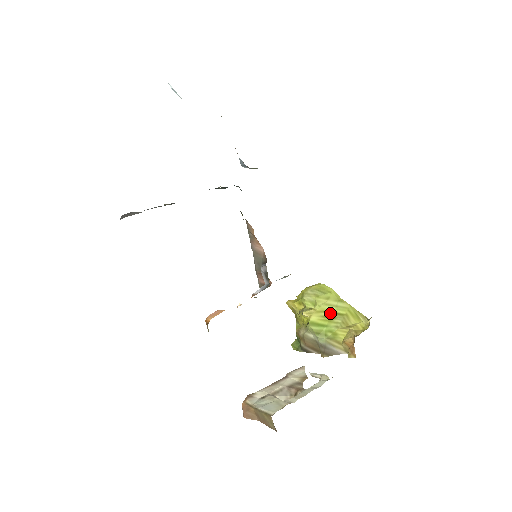
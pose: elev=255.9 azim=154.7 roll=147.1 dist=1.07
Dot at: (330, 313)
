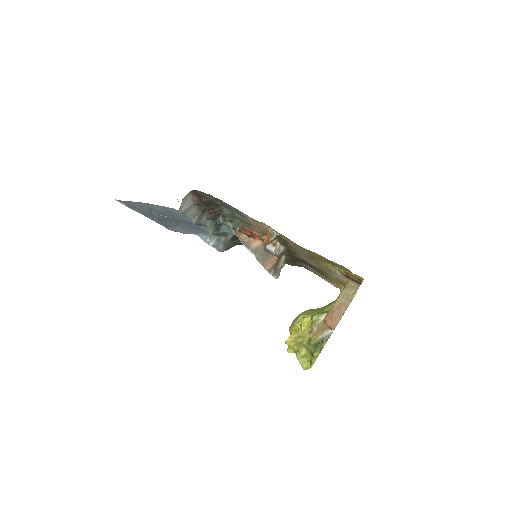
Dot at: (318, 310)
